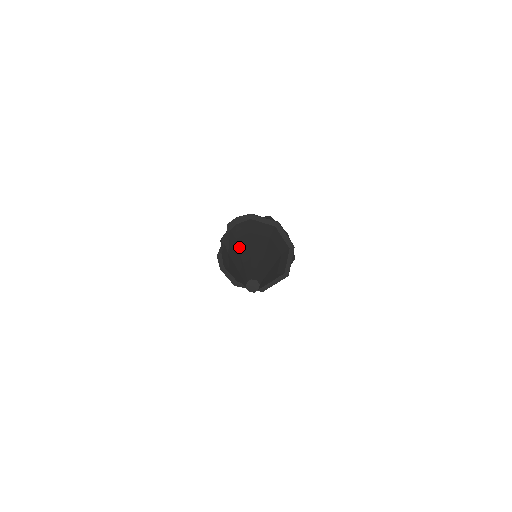
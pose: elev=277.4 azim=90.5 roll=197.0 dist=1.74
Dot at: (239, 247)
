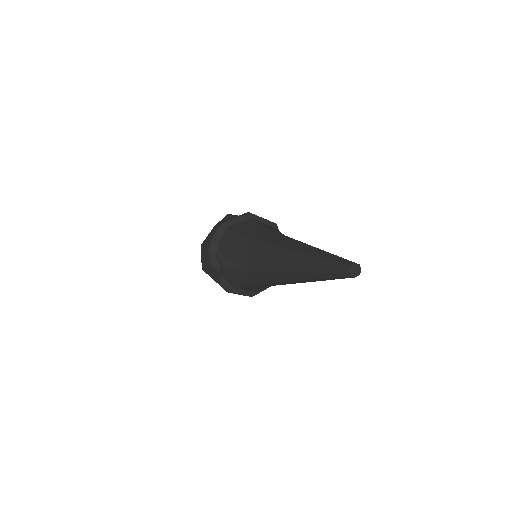
Dot at: (265, 255)
